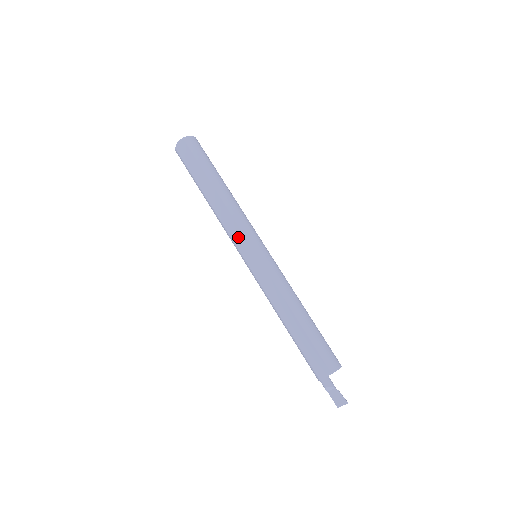
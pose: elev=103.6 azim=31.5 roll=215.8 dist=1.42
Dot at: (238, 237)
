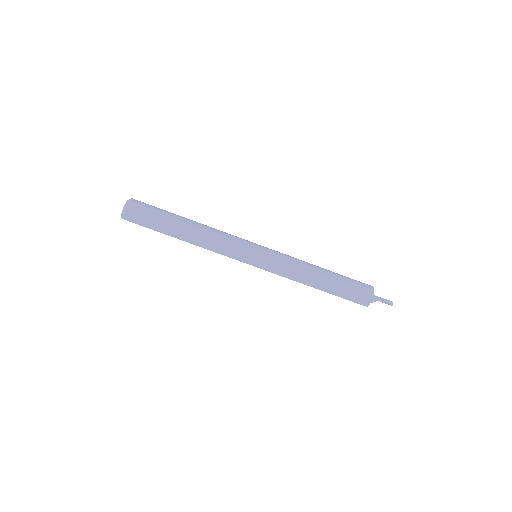
Dot at: occluded
